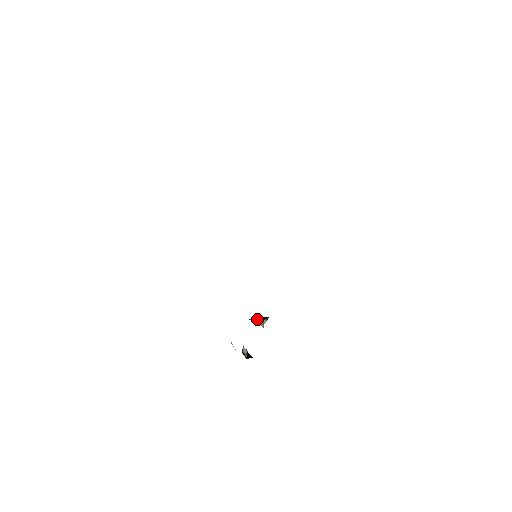
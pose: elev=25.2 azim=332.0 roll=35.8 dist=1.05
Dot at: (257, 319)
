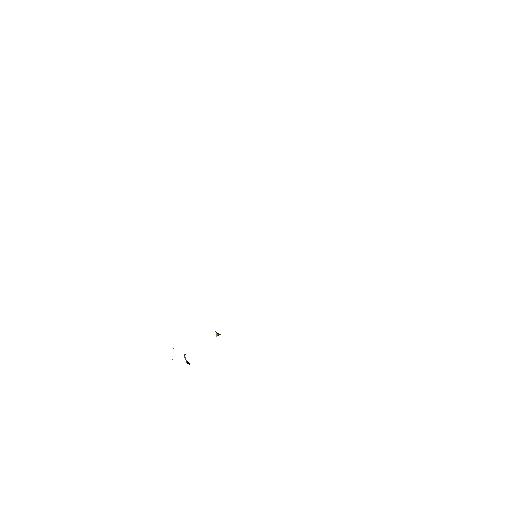
Dot at: occluded
